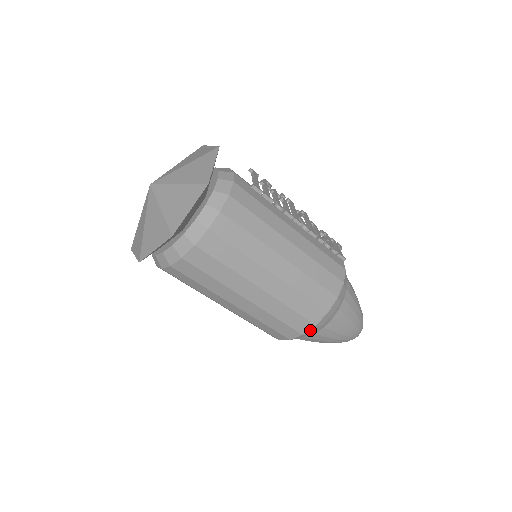
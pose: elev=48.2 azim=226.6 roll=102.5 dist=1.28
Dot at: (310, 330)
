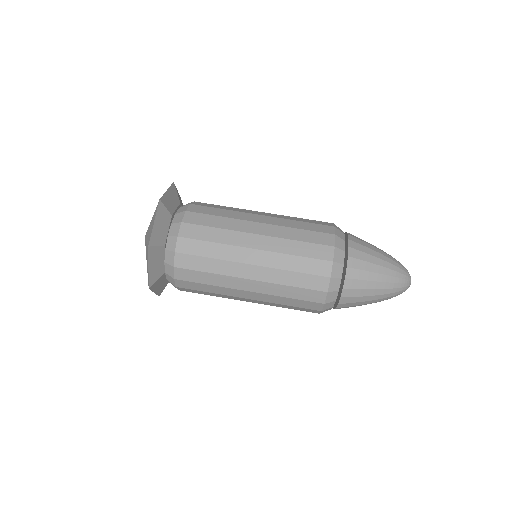
Dot at: (336, 227)
